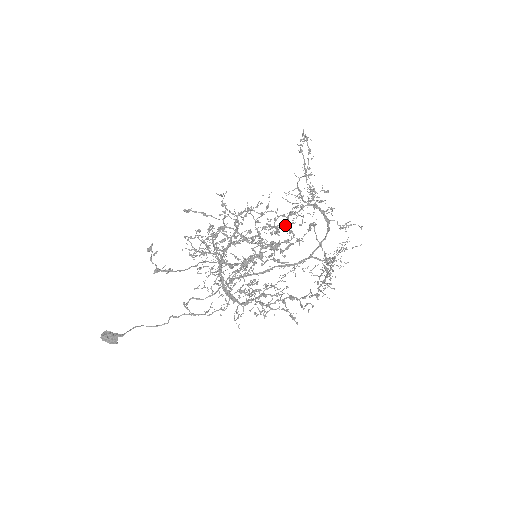
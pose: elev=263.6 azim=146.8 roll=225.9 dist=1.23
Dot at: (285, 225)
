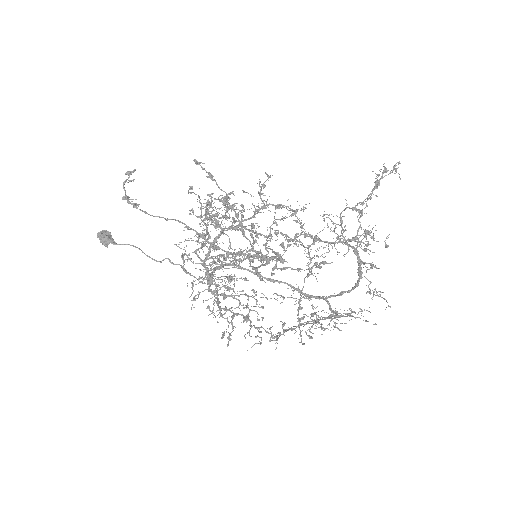
Dot at: (307, 247)
